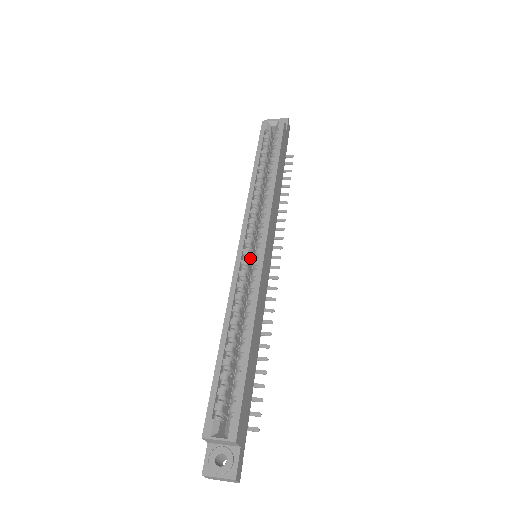
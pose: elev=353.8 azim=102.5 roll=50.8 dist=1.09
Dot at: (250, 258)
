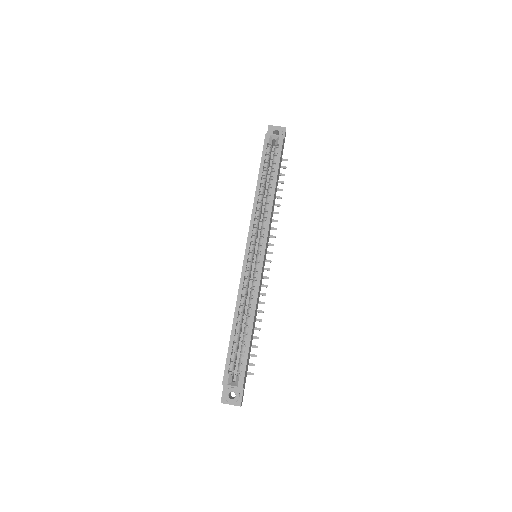
Dot at: (252, 261)
